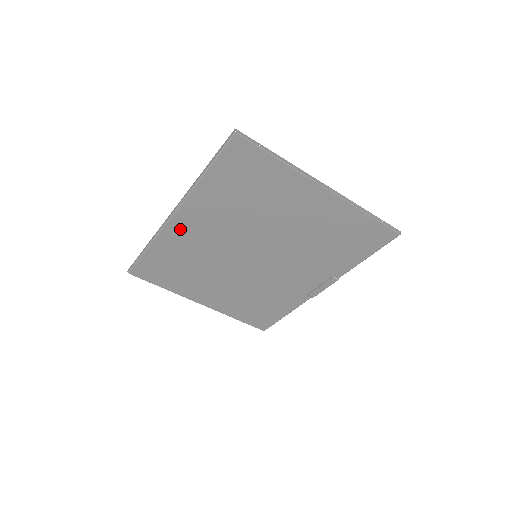
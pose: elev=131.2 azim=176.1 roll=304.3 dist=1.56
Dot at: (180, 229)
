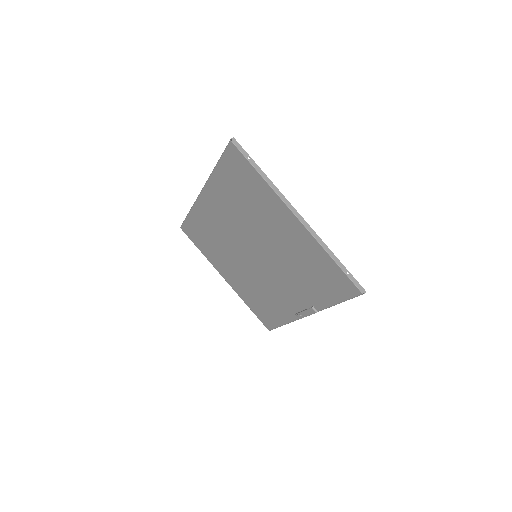
Dot at: (206, 207)
